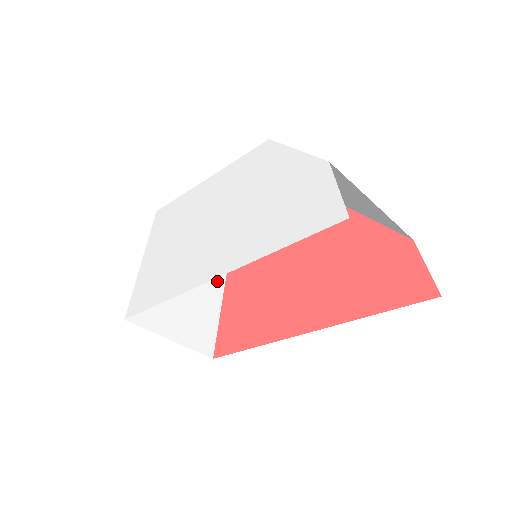
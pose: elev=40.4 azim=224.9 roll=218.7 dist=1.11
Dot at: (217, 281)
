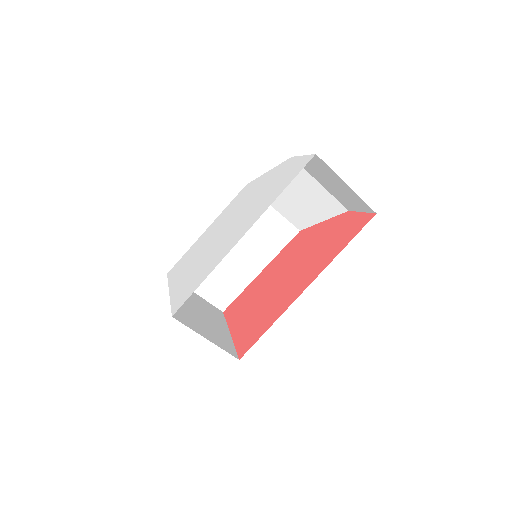
Dot at: (221, 321)
